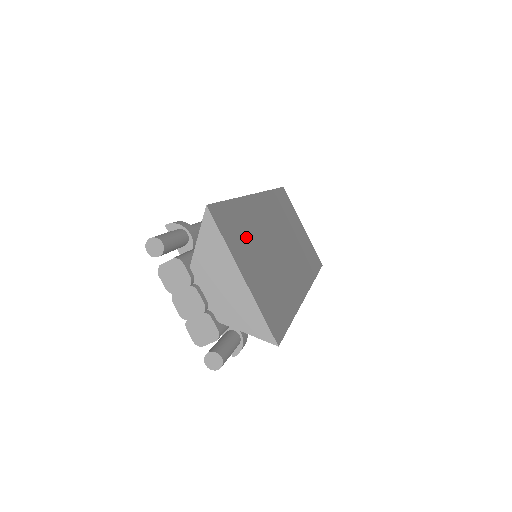
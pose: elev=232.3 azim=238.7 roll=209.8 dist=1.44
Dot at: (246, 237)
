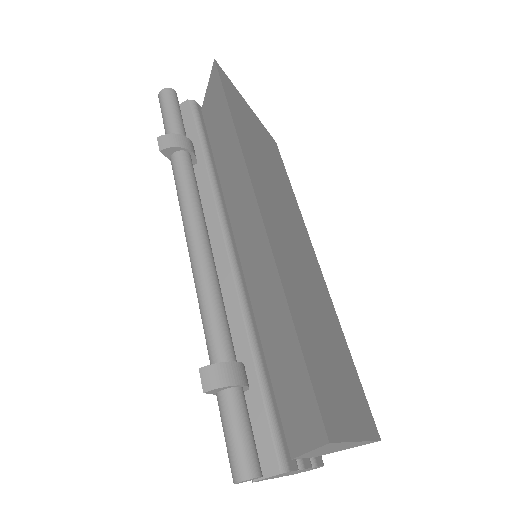
Dot at: (321, 356)
